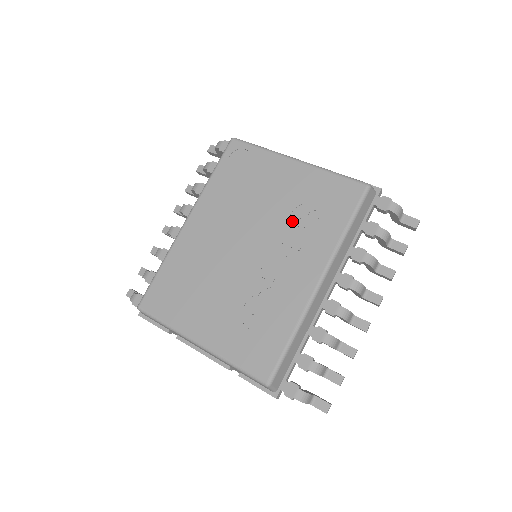
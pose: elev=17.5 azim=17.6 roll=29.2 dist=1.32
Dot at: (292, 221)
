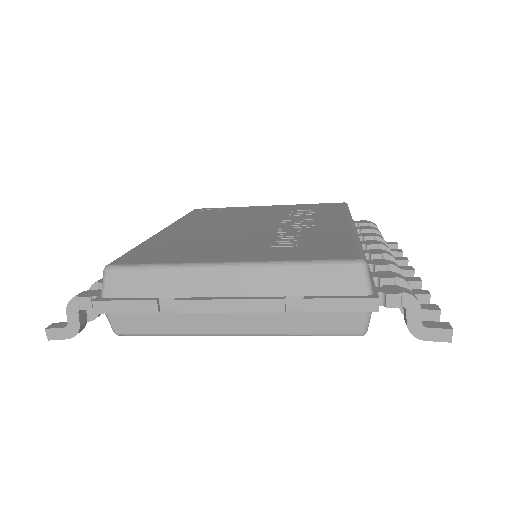
Dot at: (291, 215)
